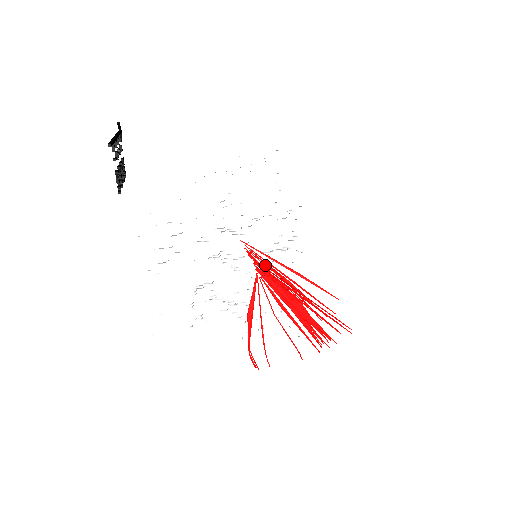
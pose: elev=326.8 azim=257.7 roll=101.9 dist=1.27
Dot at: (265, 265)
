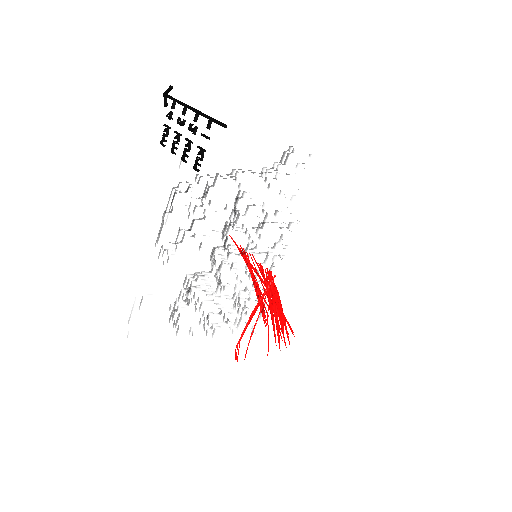
Dot at: occluded
